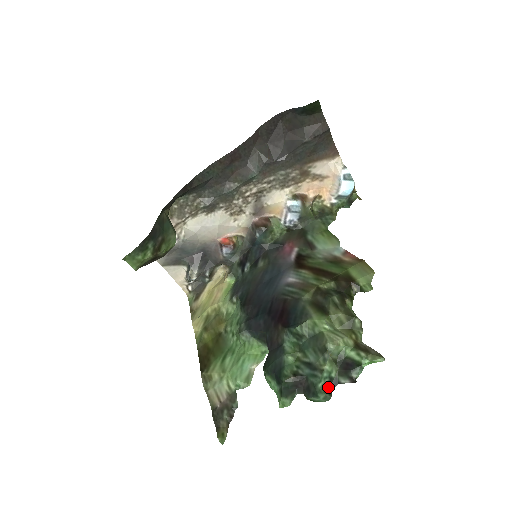
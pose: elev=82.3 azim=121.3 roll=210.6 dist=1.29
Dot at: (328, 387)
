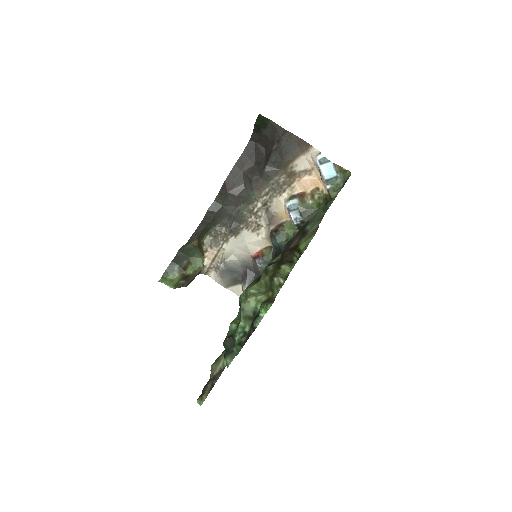
Dot at: (243, 341)
